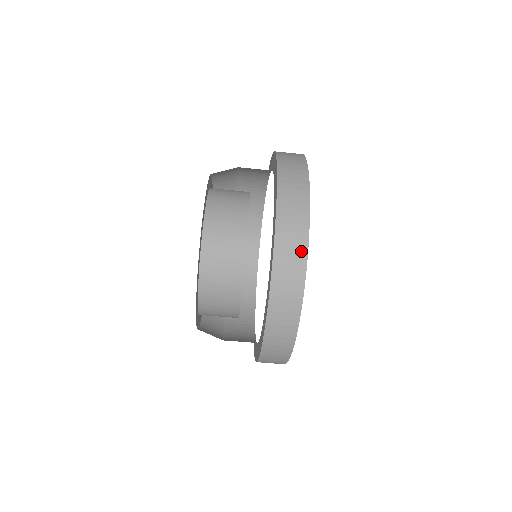
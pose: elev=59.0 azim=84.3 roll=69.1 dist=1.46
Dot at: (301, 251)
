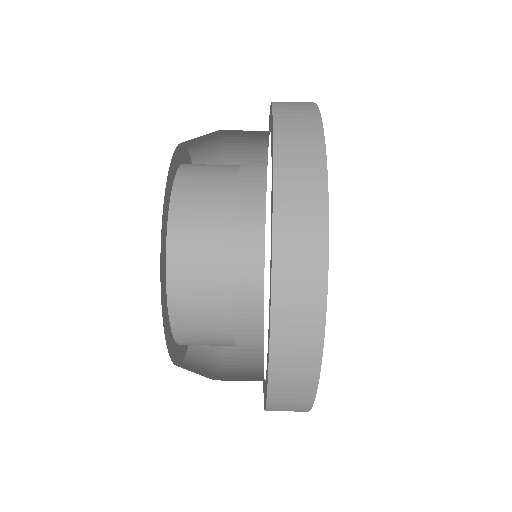
Dot at: occluded
